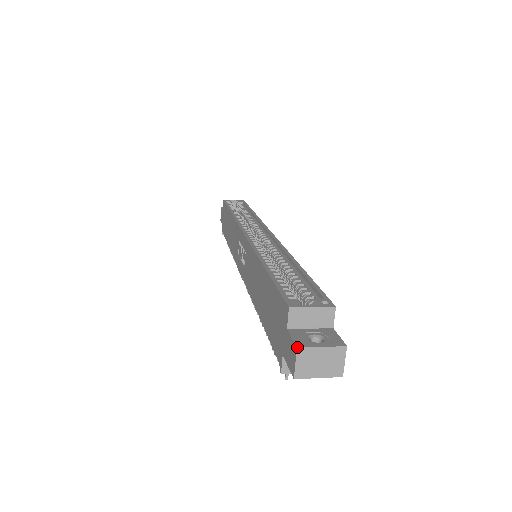
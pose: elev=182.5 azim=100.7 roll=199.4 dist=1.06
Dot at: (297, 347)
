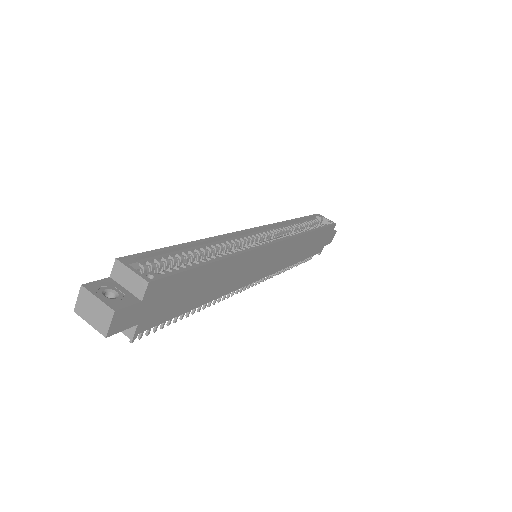
Dot at: (82, 284)
